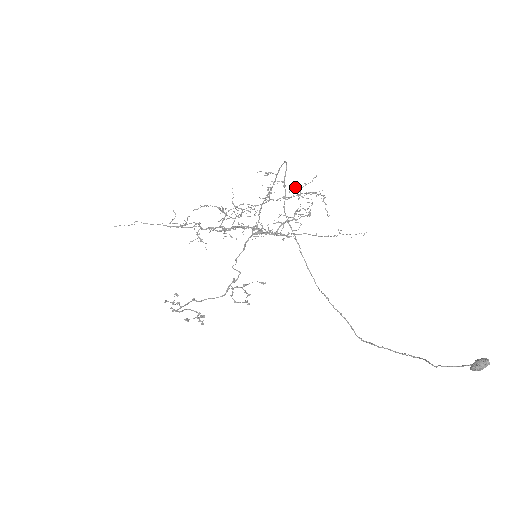
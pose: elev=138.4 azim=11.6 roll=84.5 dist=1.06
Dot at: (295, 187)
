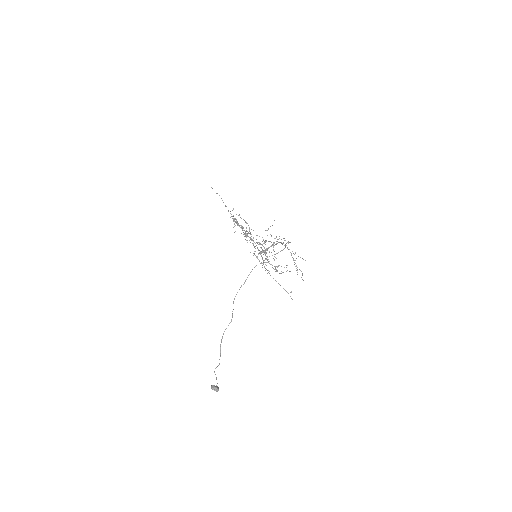
Dot at: occluded
